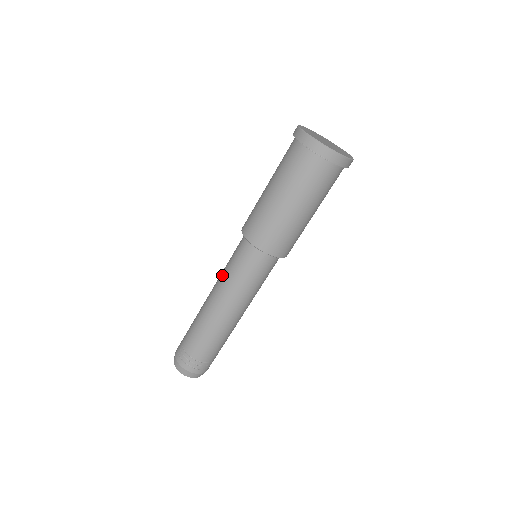
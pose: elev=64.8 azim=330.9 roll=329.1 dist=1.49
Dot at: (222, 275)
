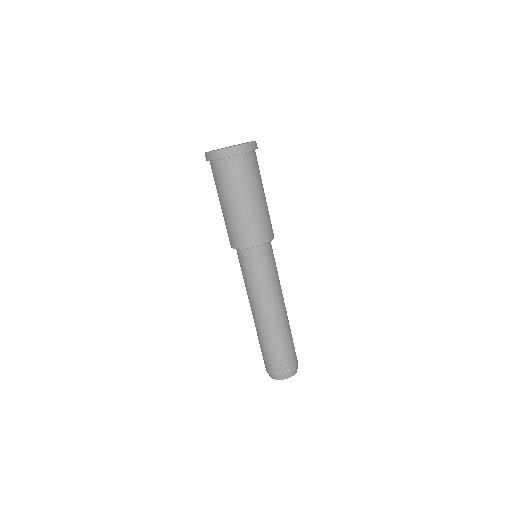
Dot at: (246, 287)
